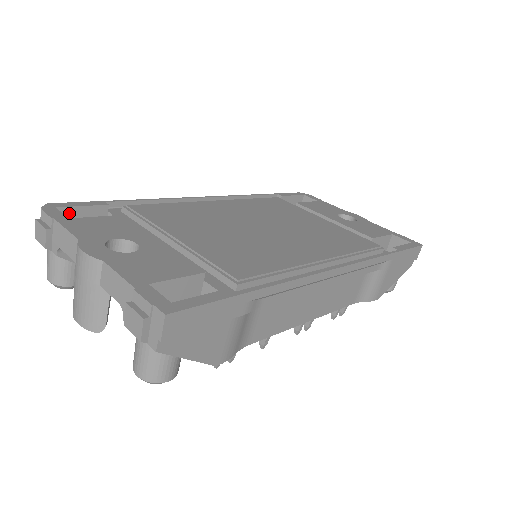
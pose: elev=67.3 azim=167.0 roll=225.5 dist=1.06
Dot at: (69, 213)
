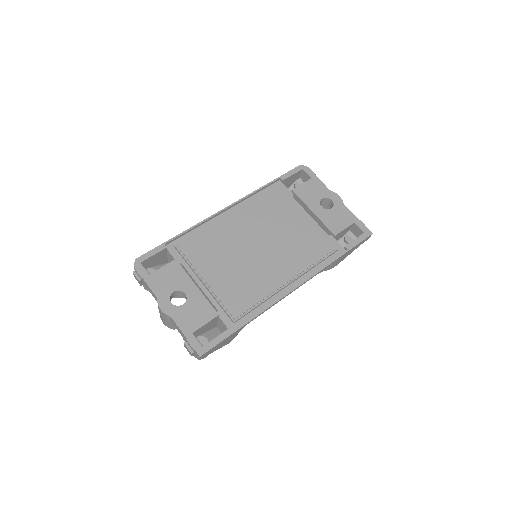
Dot at: (147, 260)
